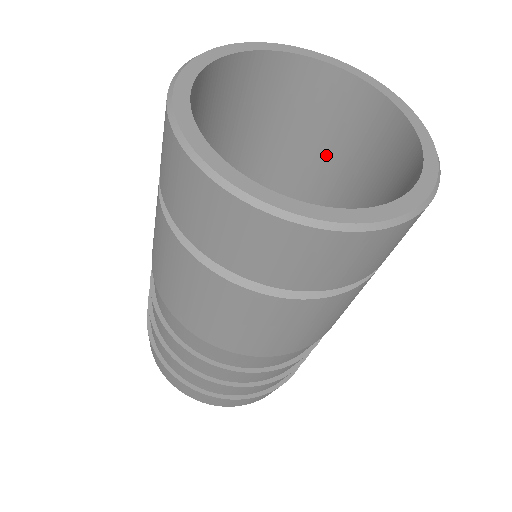
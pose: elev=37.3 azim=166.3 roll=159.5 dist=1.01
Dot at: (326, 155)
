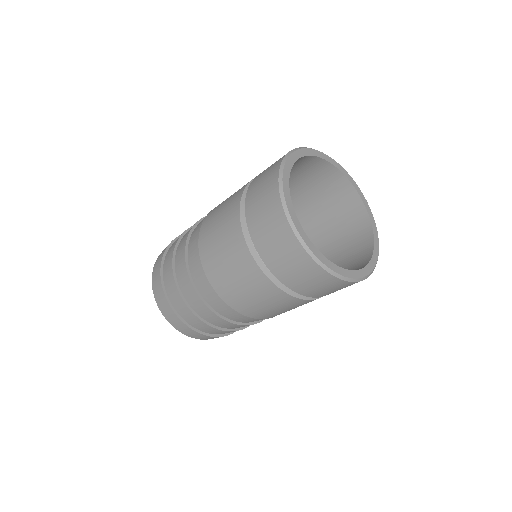
Dot at: (322, 225)
